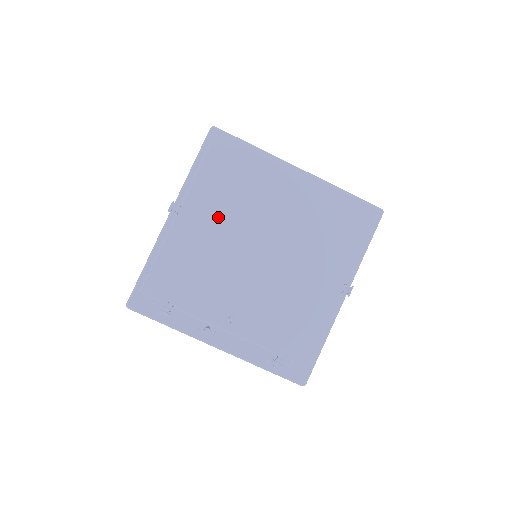
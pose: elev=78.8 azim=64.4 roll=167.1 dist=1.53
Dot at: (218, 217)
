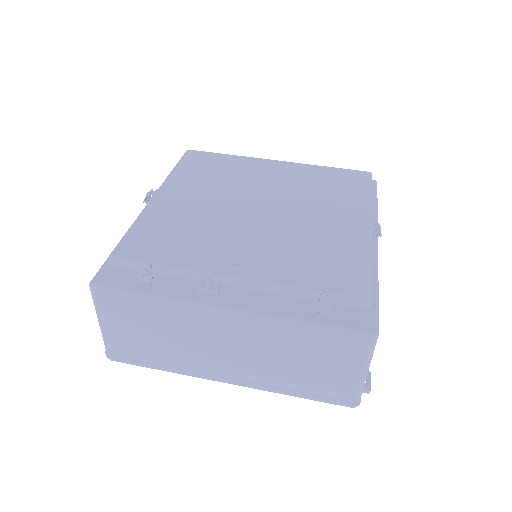
Dot at: (200, 193)
